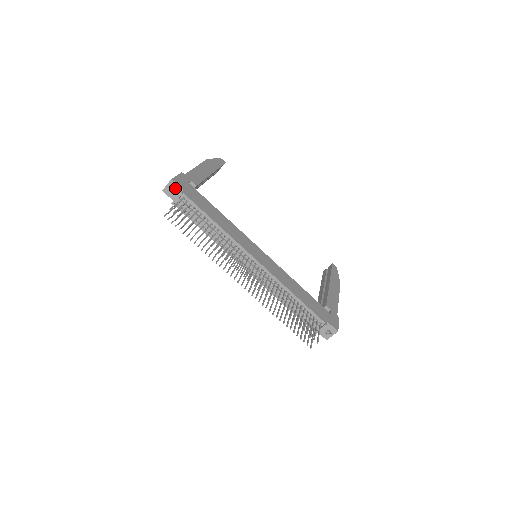
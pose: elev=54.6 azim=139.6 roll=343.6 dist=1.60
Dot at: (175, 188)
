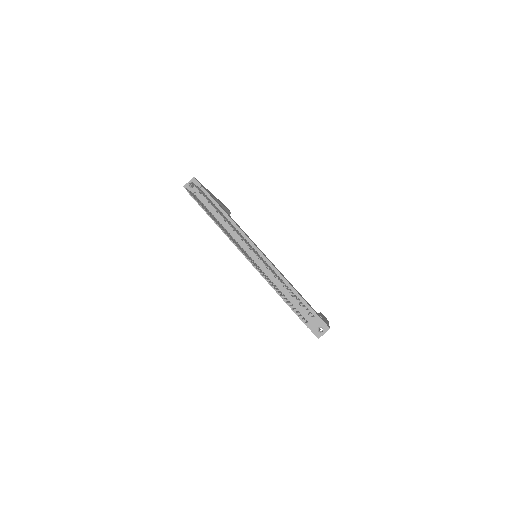
Dot at: (195, 184)
